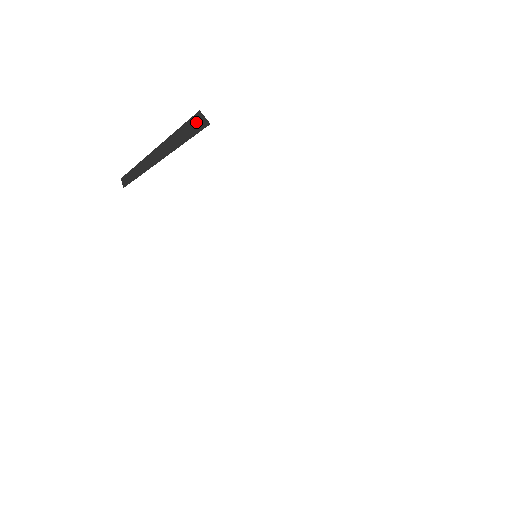
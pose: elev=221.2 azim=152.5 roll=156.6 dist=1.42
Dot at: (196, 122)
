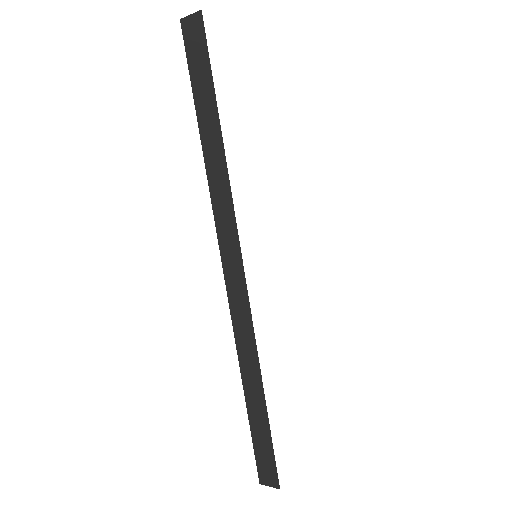
Dot at: occluded
